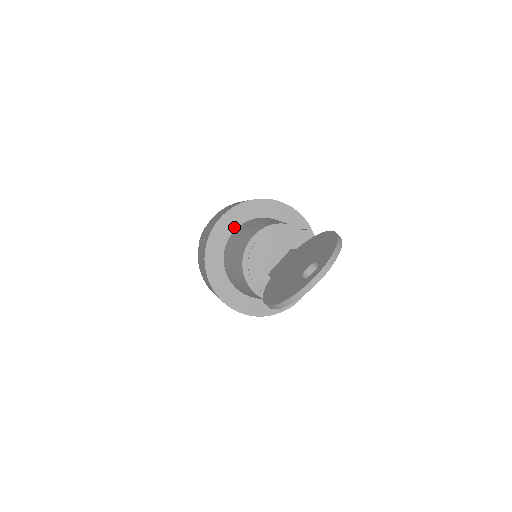
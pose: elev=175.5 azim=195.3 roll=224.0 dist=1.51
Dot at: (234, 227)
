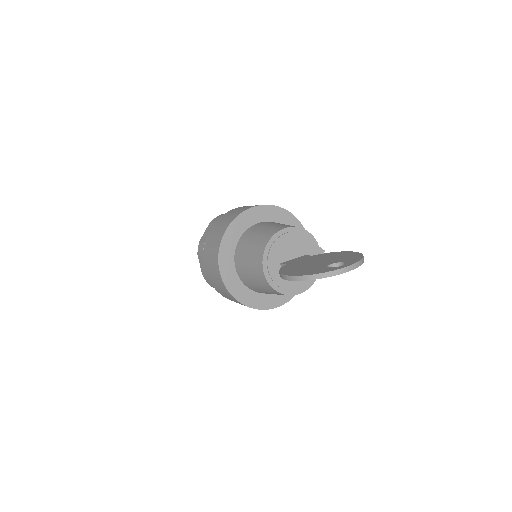
Dot at: (260, 220)
